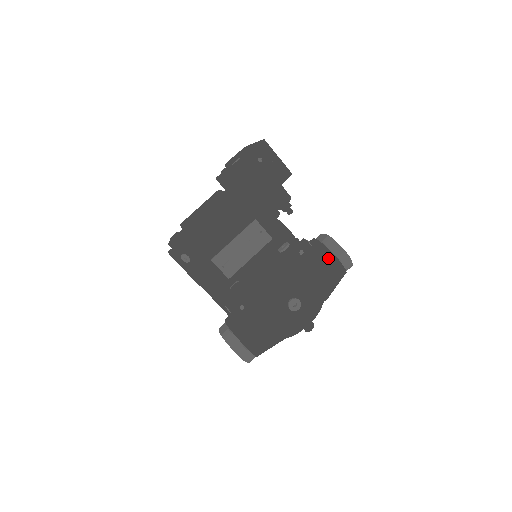
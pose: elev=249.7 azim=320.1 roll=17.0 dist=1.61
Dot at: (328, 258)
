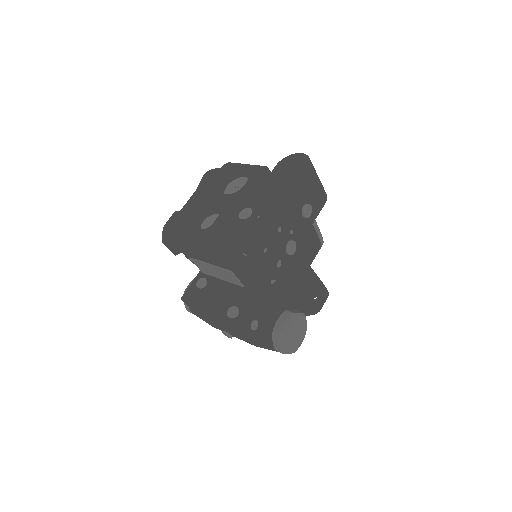
Dot at: (265, 343)
